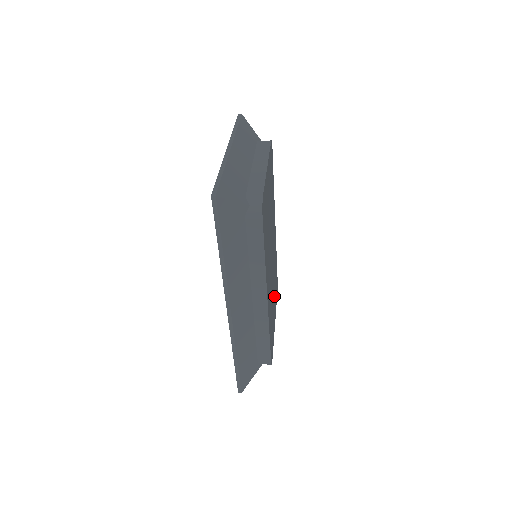
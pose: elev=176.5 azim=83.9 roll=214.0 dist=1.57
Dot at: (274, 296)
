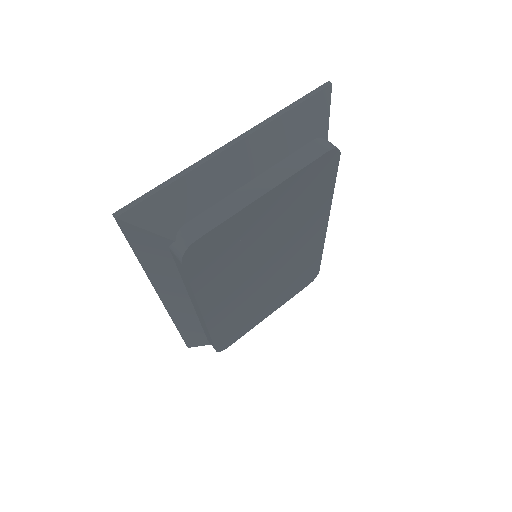
Dot at: (277, 295)
